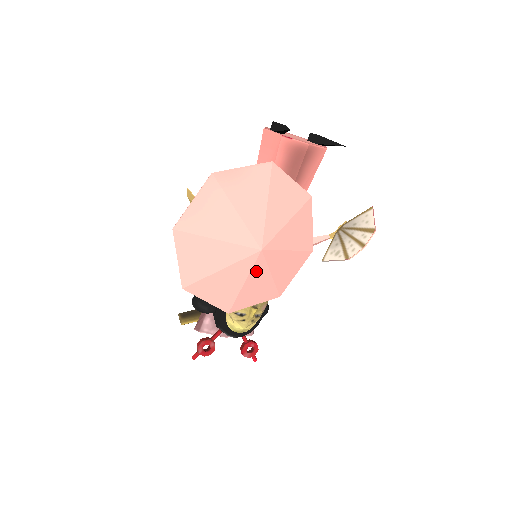
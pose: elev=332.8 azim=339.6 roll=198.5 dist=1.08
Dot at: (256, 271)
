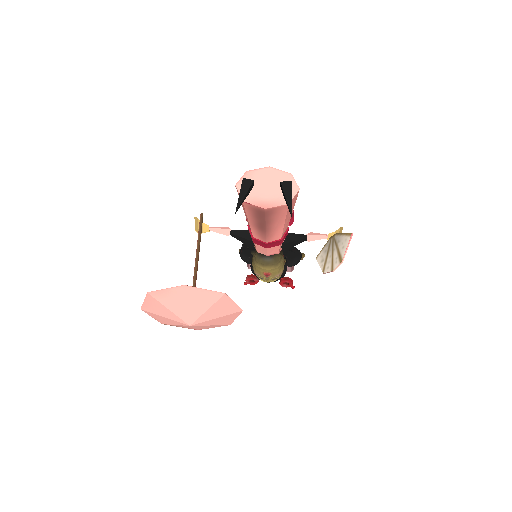
Dot at: (197, 327)
